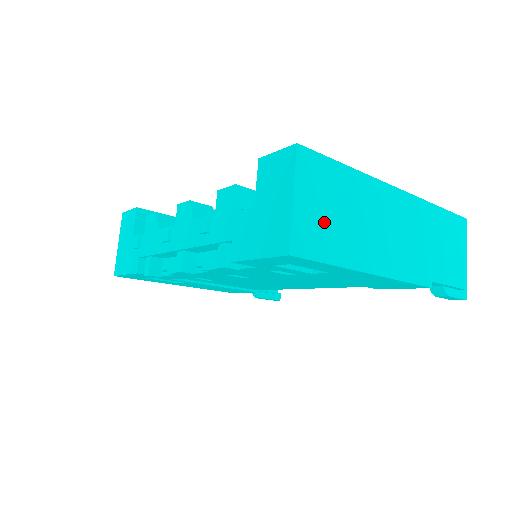
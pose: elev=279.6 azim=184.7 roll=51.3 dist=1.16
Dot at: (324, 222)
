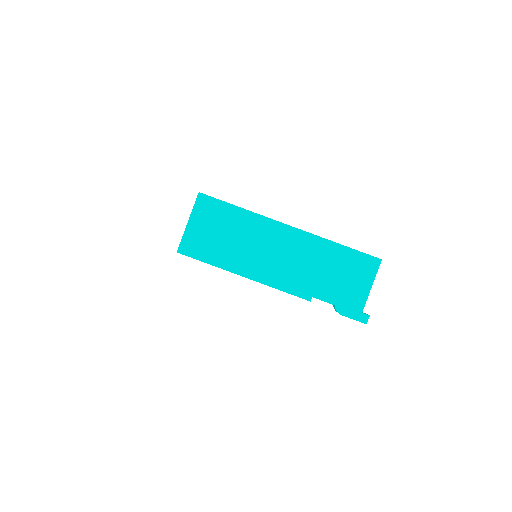
Dot at: (209, 239)
